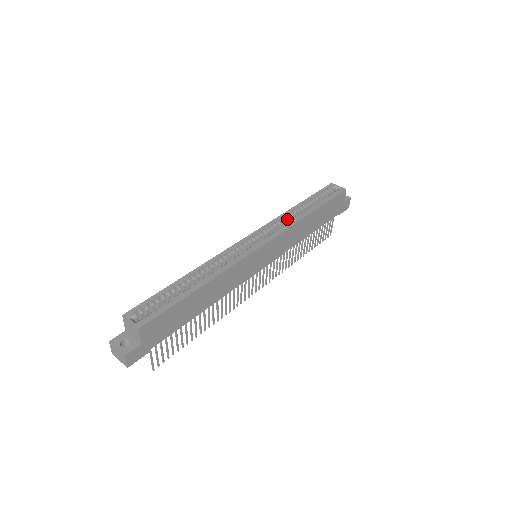
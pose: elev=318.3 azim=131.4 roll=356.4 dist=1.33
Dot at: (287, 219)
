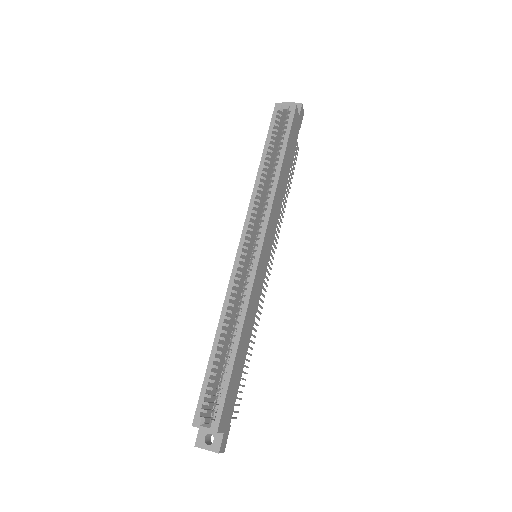
Dot at: (260, 192)
